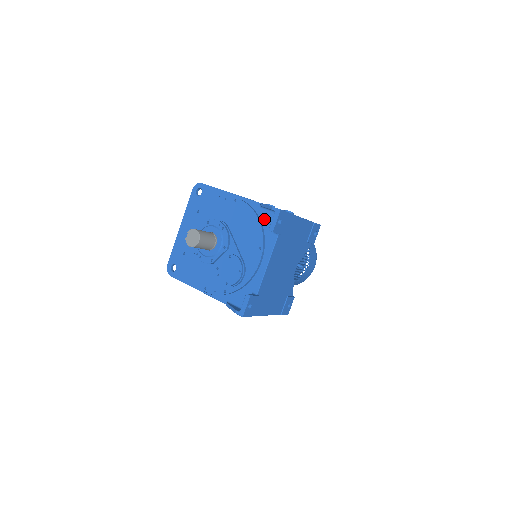
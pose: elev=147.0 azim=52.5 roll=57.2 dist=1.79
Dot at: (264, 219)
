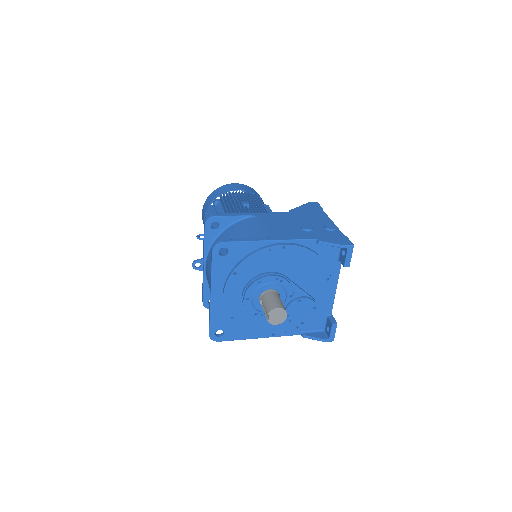
Dot at: (323, 252)
